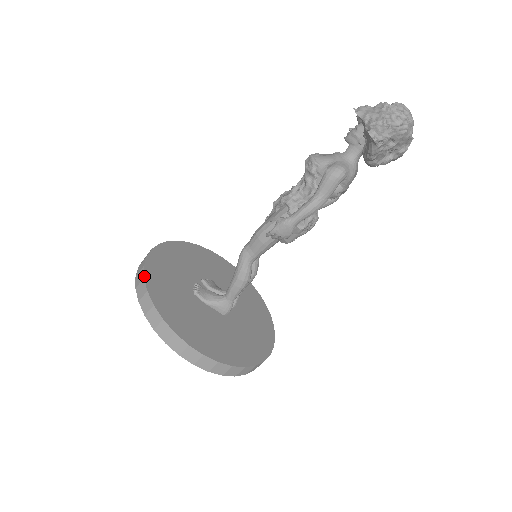
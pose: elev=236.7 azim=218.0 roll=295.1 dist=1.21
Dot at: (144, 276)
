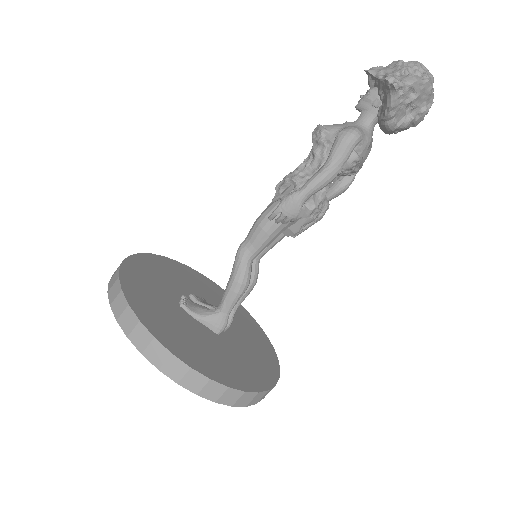
Dot at: (119, 275)
